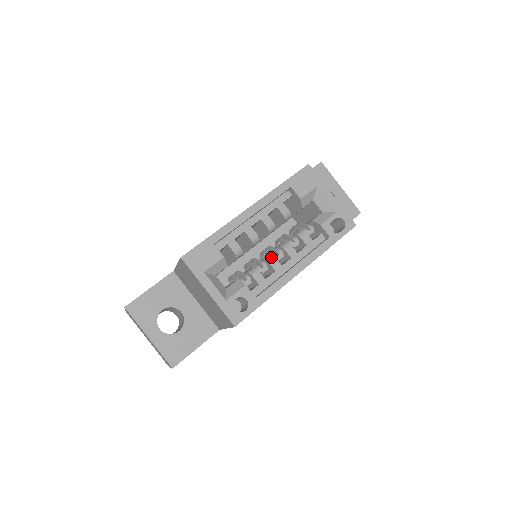
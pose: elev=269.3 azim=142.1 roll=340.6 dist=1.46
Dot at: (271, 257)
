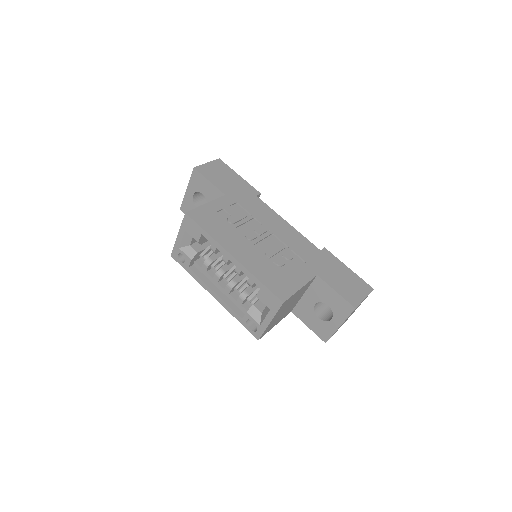
Dot at: (220, 274)
